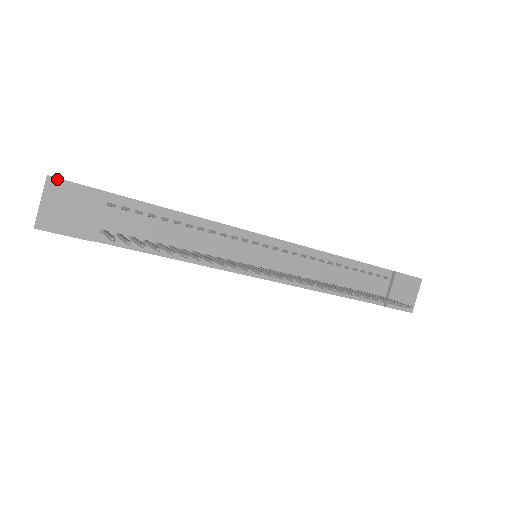
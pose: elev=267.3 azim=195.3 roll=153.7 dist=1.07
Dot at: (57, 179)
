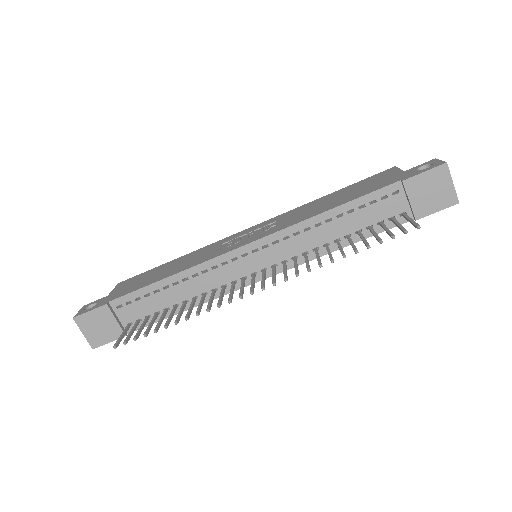
Dot at: (79, 316)
